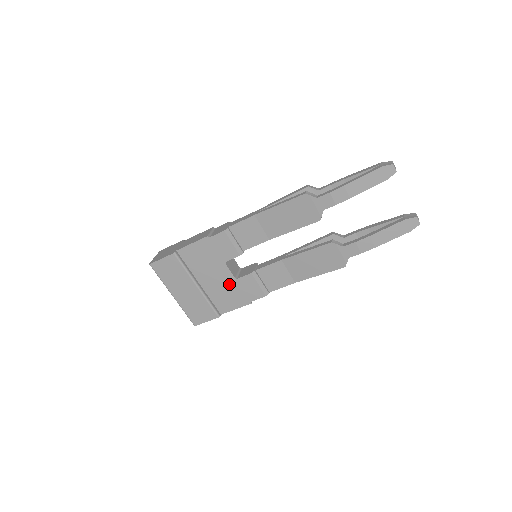
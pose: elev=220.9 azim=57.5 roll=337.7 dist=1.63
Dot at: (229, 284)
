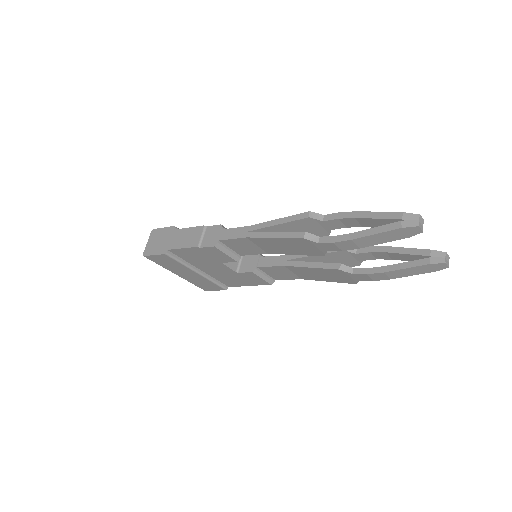
Dot at: (231, 274)
